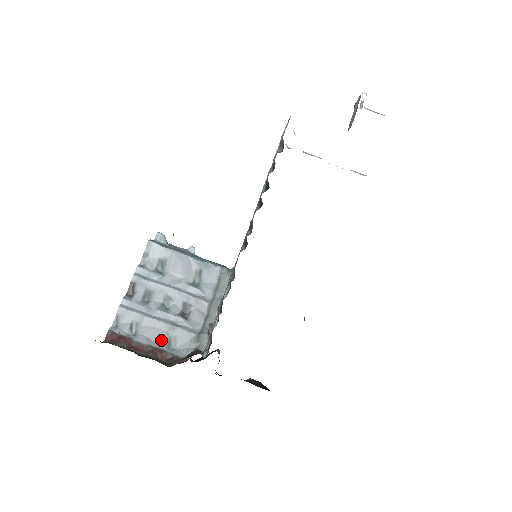
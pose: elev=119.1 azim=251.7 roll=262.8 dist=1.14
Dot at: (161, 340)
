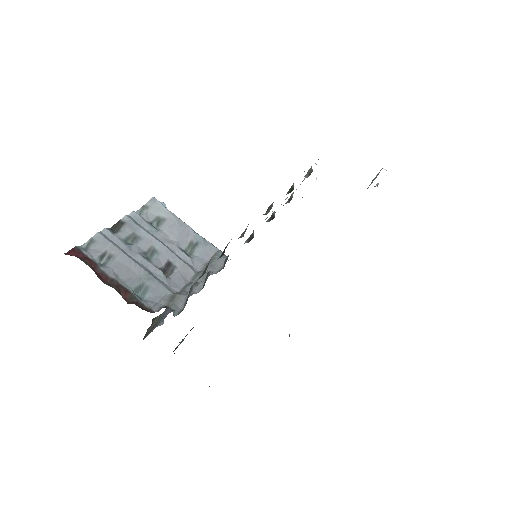
Dot at: (130, 282)
